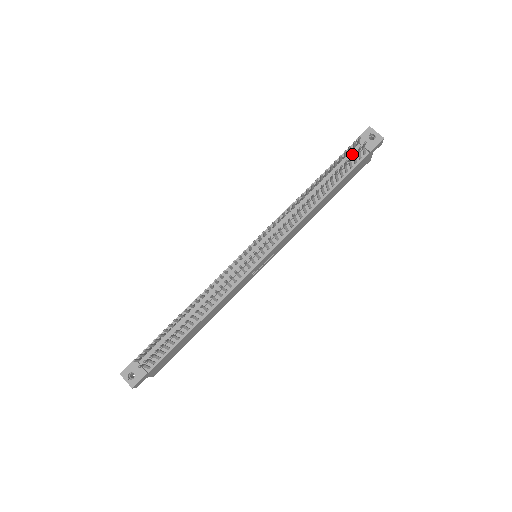
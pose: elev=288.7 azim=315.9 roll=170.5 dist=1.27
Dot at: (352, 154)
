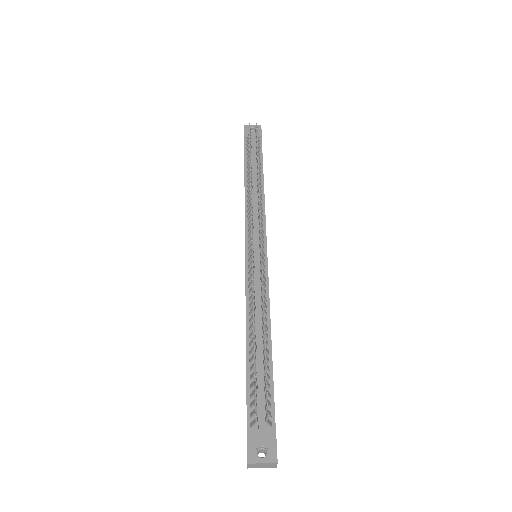
Dot at: (251, 145)
